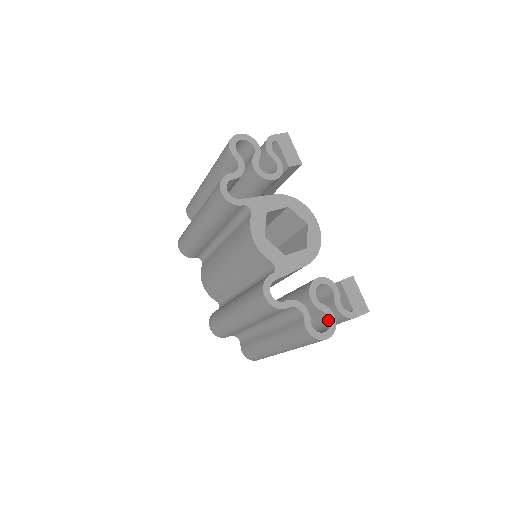
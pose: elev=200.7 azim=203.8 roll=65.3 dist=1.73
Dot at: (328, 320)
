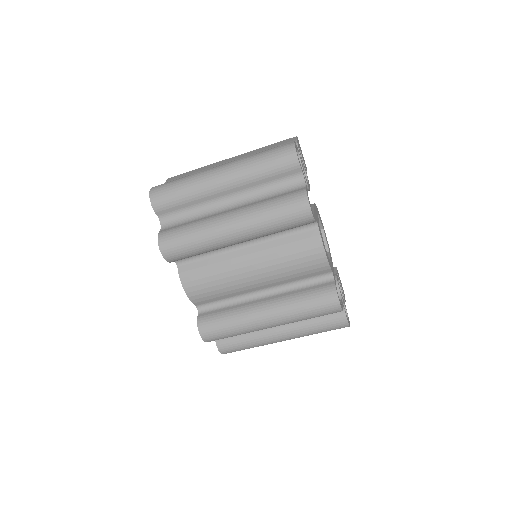
Dot at: occluded
